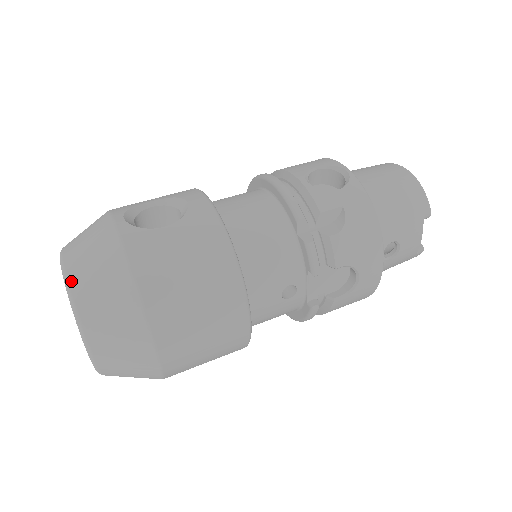
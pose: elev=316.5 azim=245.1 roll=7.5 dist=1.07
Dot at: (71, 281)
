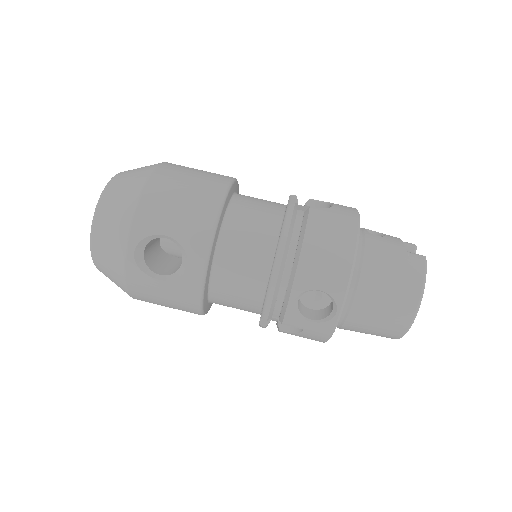
Dot at: (93, 257)
